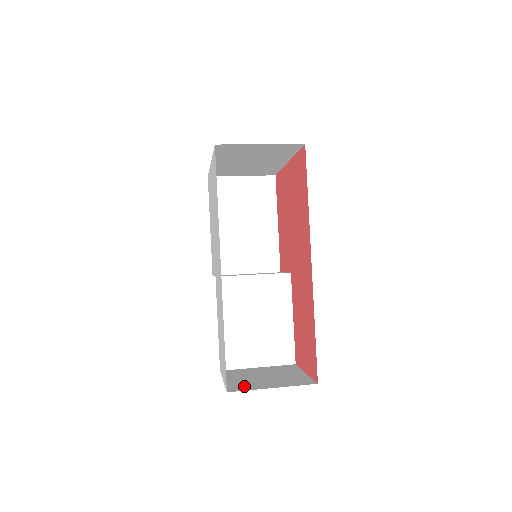
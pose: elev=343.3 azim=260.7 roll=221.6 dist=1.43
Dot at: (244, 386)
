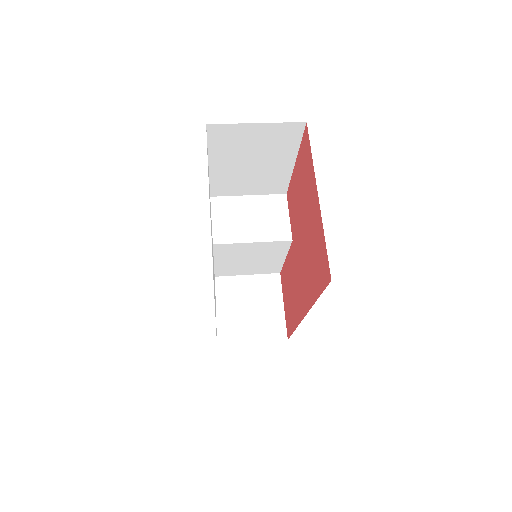
Dot at: (231, 332)
